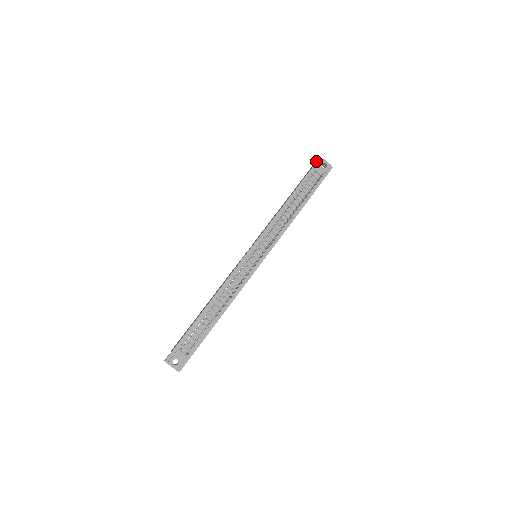
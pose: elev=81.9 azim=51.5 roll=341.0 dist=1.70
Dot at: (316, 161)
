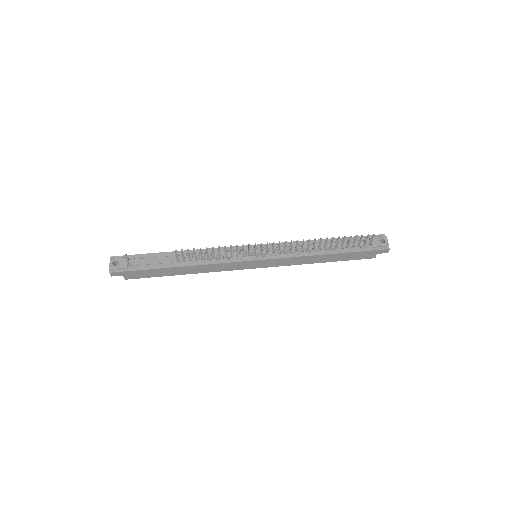
Dot at: occluded
